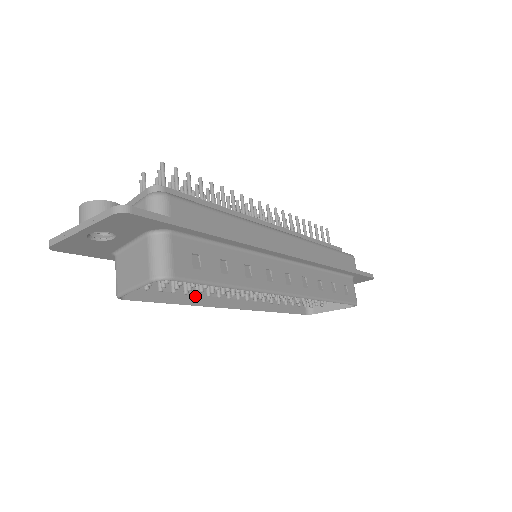
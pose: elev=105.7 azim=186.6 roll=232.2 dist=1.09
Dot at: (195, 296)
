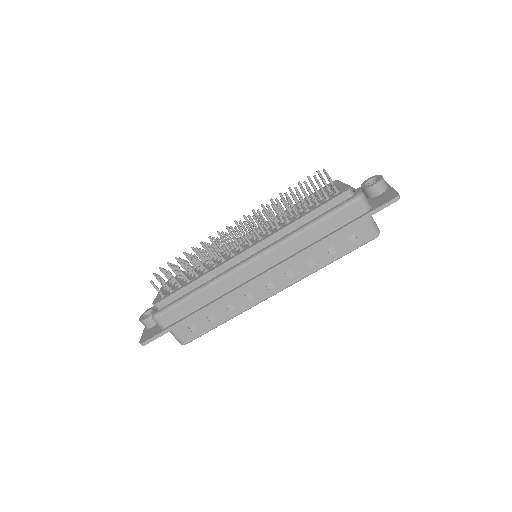
Dot at: occluded
